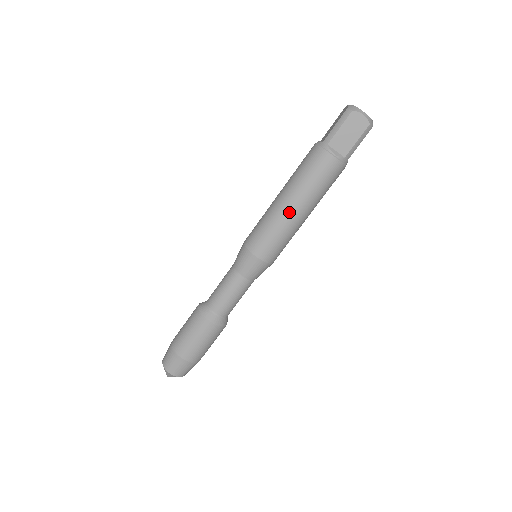
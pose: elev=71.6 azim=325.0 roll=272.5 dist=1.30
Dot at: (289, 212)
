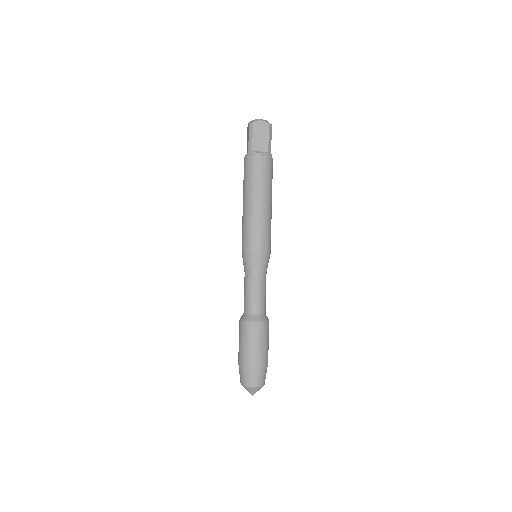
Dot at: (257, 207)
